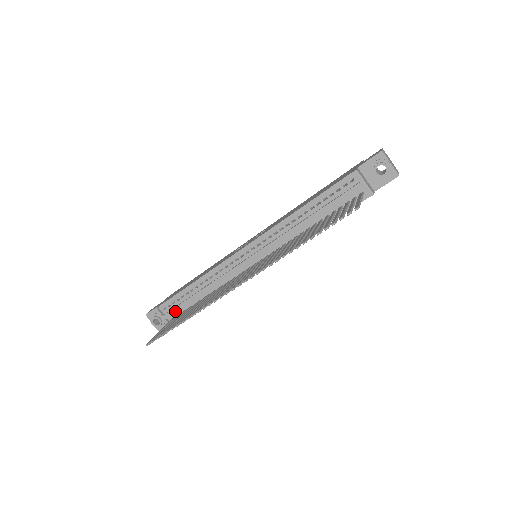
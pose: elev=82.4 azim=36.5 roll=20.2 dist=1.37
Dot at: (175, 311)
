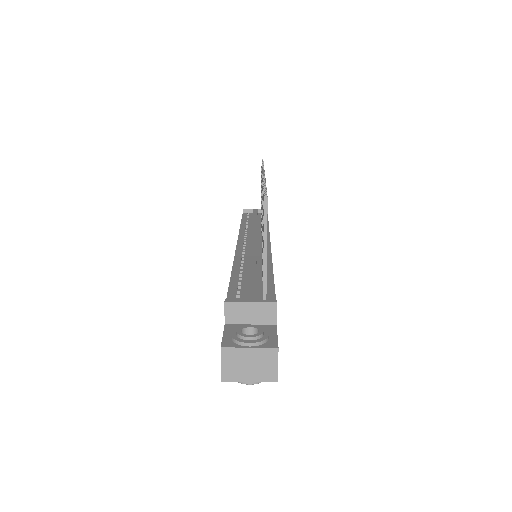
Dot at: (252, 288)
